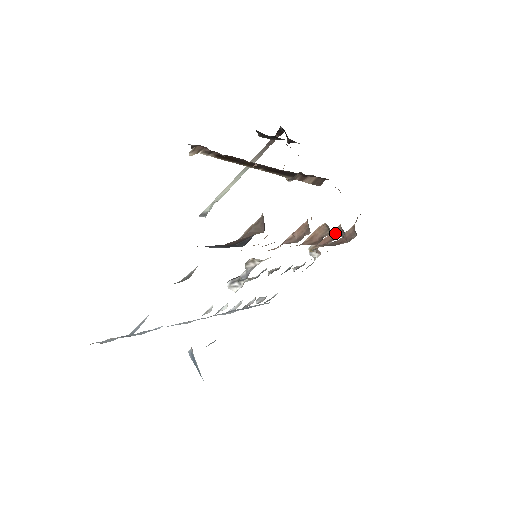
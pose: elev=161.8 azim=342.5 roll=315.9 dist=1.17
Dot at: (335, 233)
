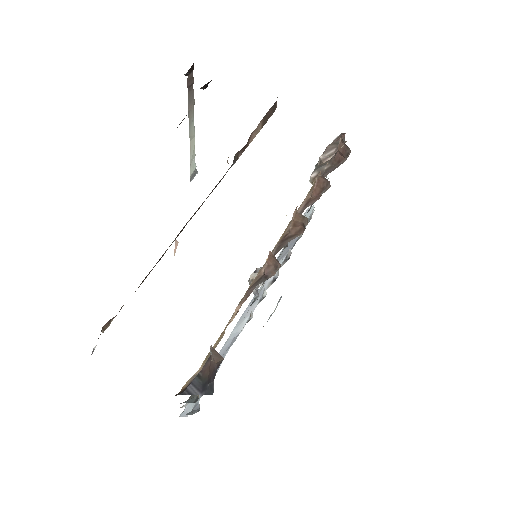
Dot at: (320, 183)
